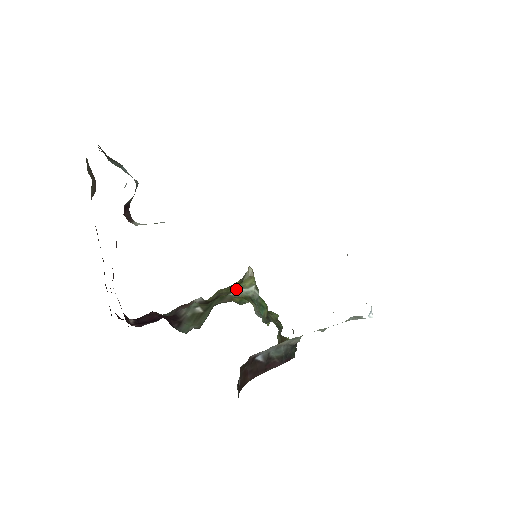
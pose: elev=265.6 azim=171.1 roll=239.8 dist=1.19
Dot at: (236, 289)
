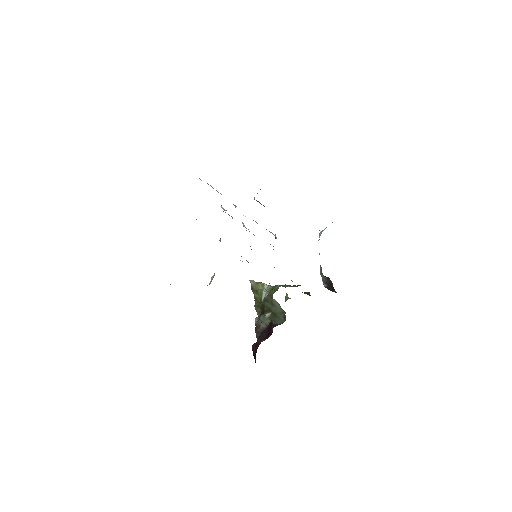
Dot at: (261, 296)
